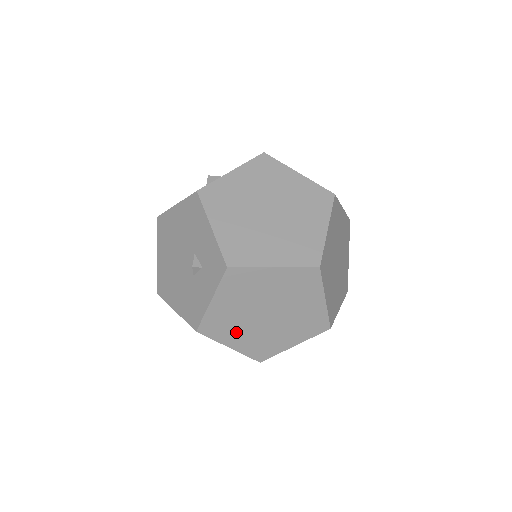
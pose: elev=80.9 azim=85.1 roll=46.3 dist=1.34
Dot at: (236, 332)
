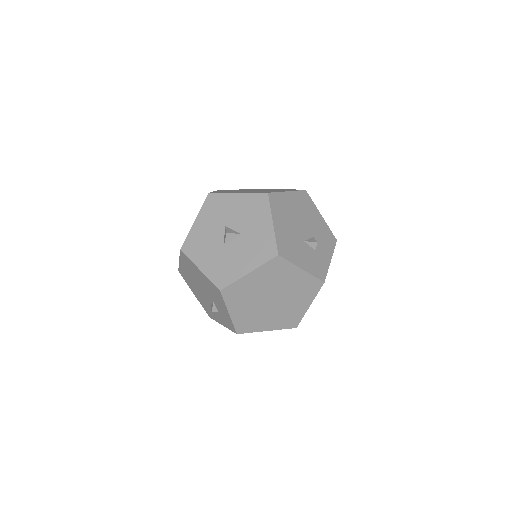
Dot at: occluded
